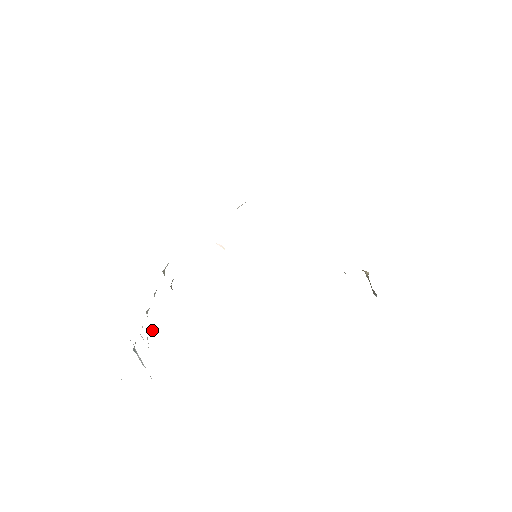
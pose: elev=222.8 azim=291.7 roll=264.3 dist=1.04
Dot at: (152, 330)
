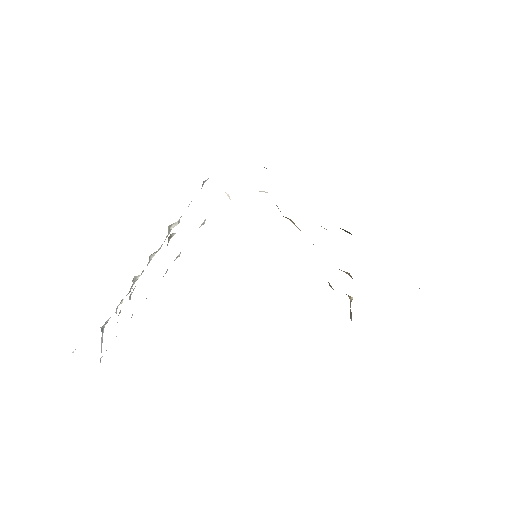
Dot at: (129, 297)
